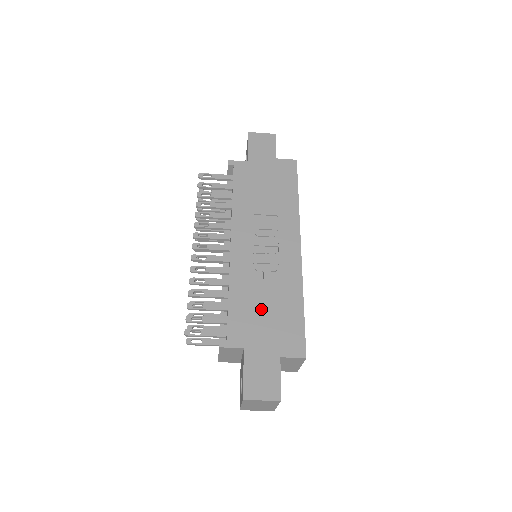
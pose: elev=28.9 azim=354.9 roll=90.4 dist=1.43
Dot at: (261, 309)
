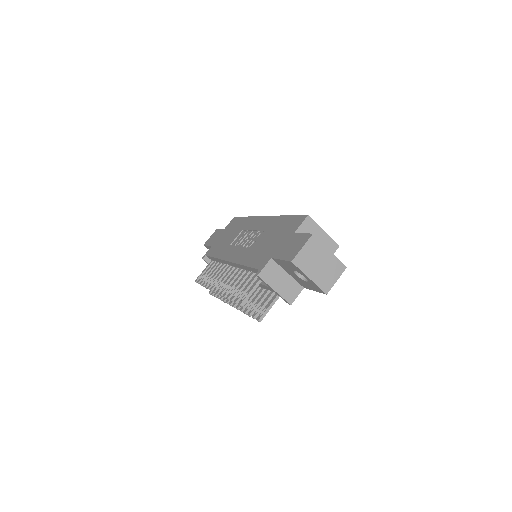
Dot at: (266, 244)
